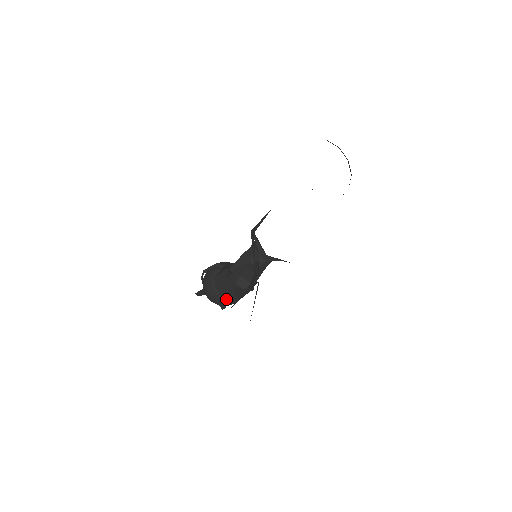
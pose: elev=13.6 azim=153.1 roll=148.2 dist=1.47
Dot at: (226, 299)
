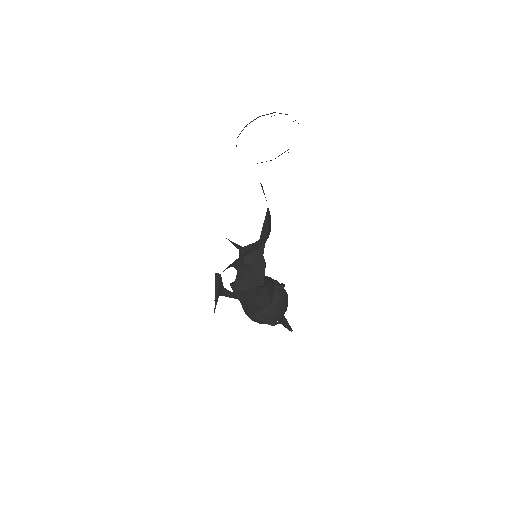
Dot at: (260, 312)
